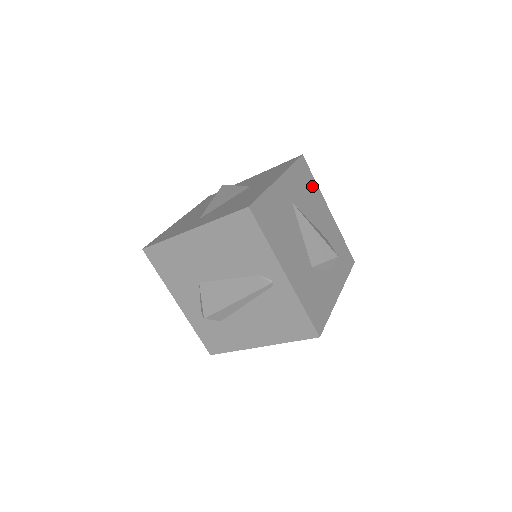
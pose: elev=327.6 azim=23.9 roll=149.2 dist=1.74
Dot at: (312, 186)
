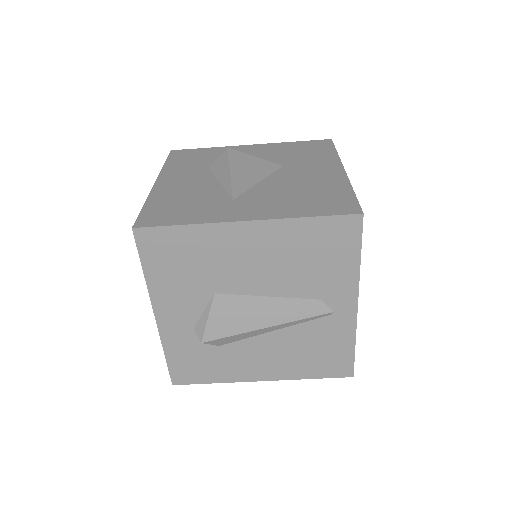
Dot at: occluded
